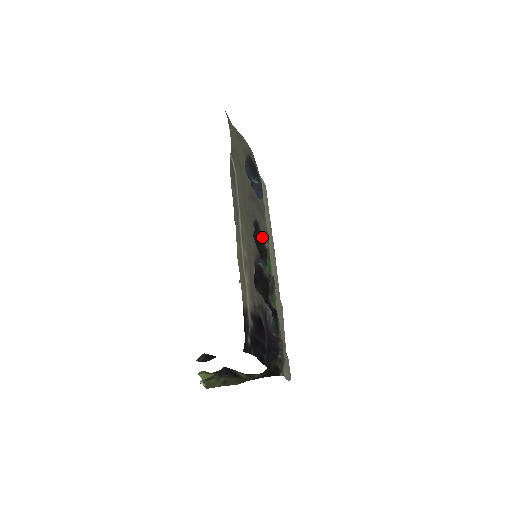
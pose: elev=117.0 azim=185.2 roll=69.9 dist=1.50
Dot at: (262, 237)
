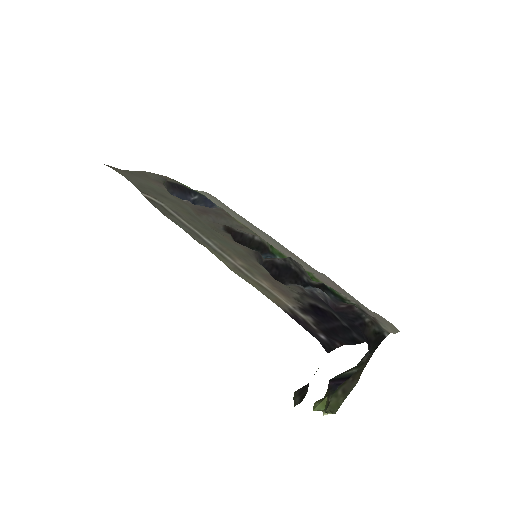
Dot at: (245, 235)
